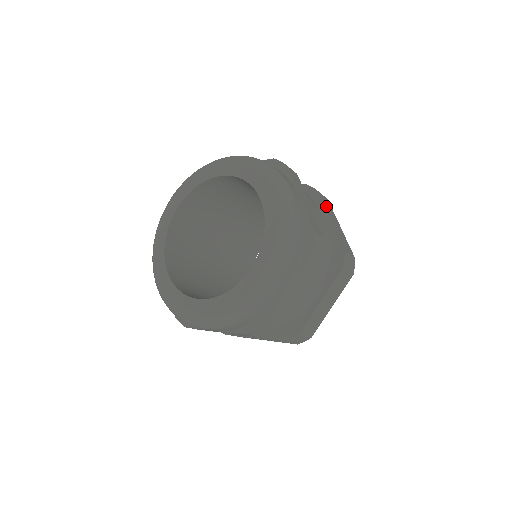
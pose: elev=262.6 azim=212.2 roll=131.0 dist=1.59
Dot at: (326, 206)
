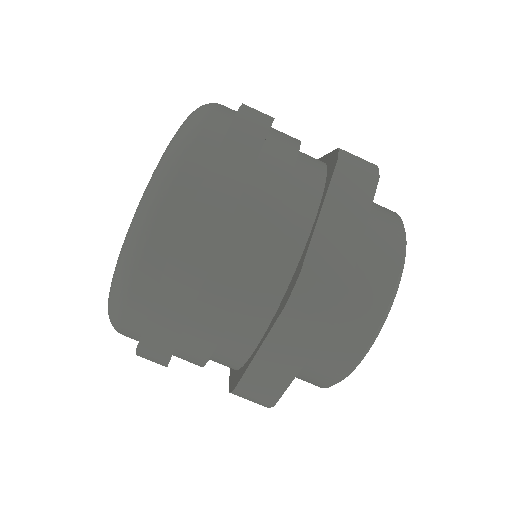
Dot at: occluded
